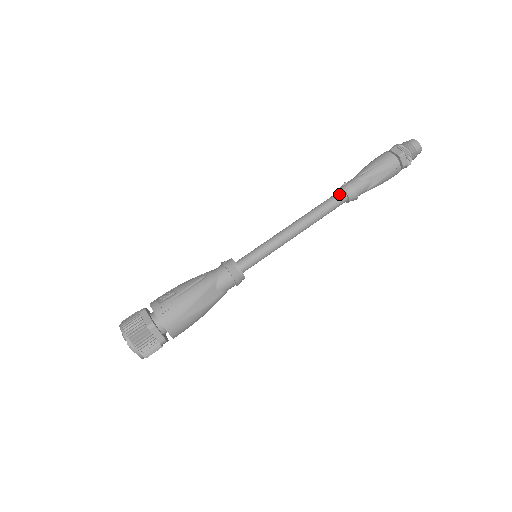
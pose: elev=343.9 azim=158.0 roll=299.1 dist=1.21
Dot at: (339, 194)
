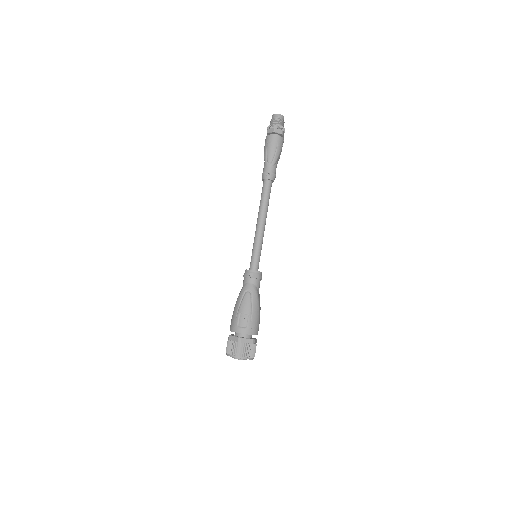
Dot at: (269, 183)
